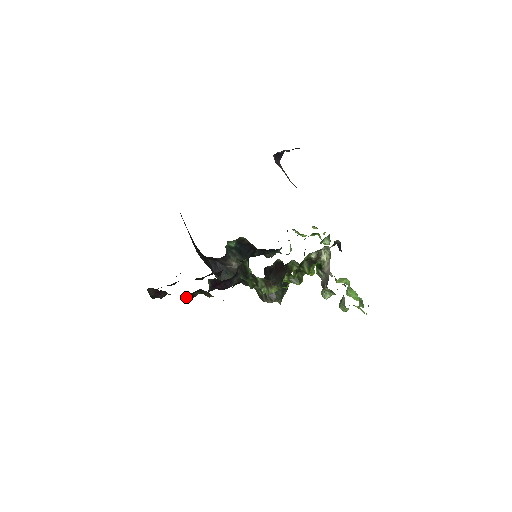
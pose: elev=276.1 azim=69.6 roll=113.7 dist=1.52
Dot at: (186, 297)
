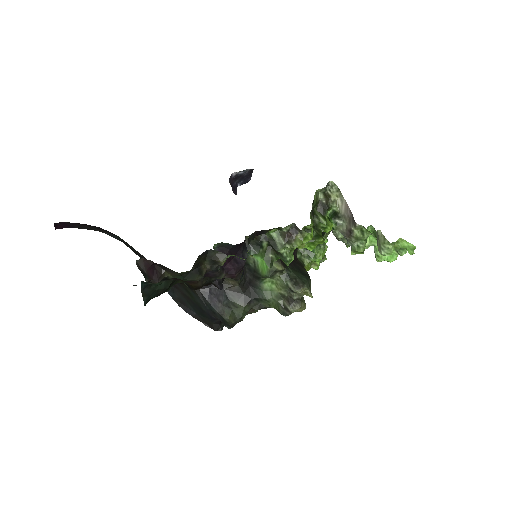
Dot at: (192, 275)
